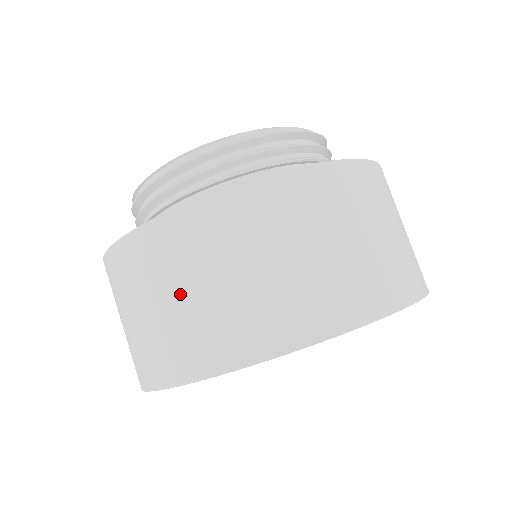
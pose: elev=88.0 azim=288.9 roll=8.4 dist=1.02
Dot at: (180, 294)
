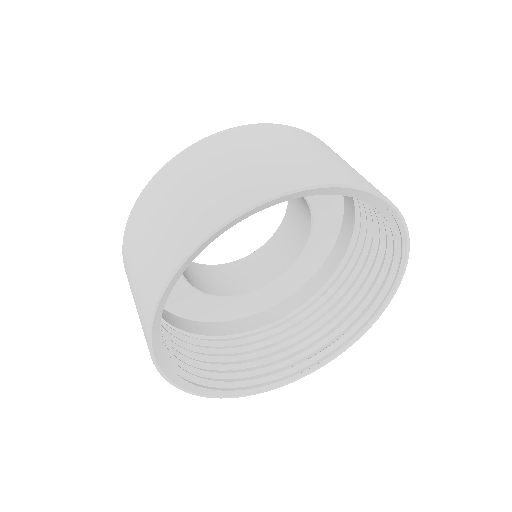
Dot at: (176, 201)
